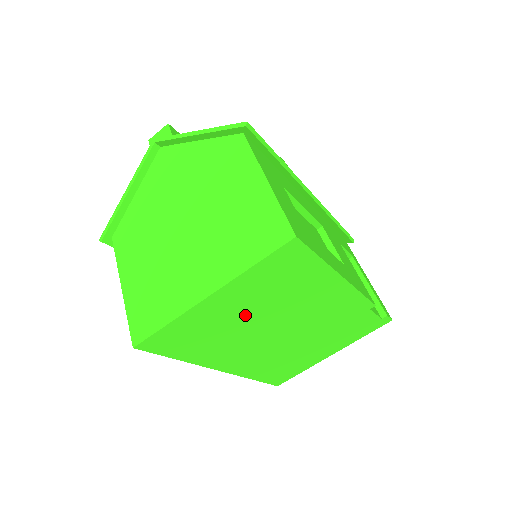
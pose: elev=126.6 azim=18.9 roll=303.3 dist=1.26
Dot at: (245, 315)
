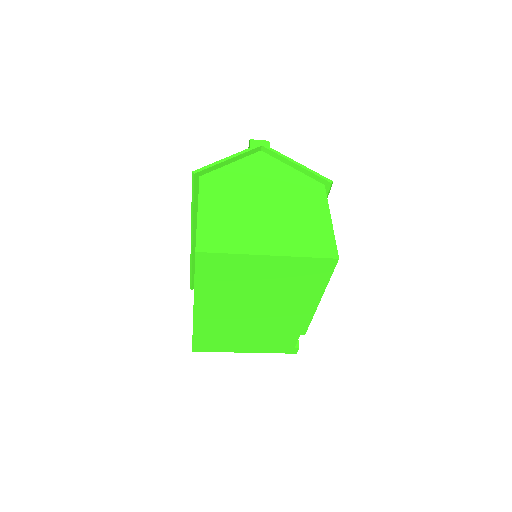
Dot at: (260, 283)
